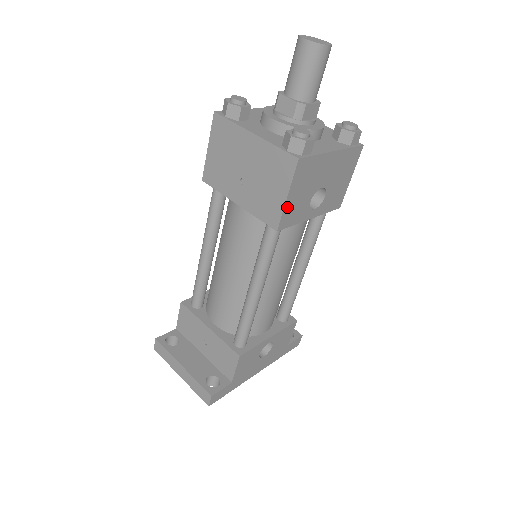
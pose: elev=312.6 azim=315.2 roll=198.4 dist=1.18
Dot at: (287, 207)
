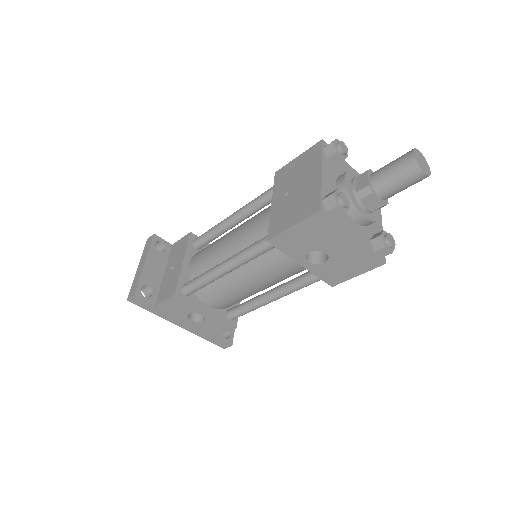
Dot at: (288, 233)
